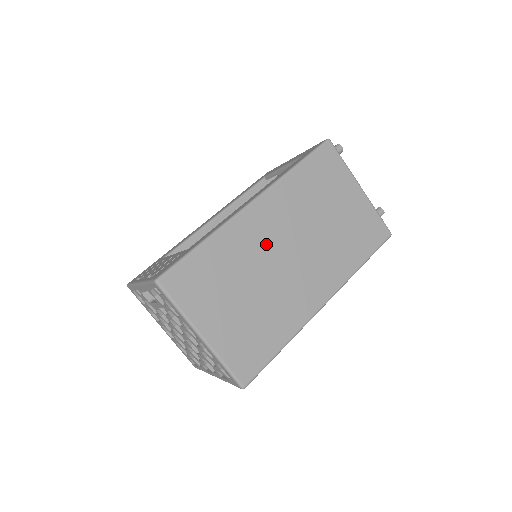
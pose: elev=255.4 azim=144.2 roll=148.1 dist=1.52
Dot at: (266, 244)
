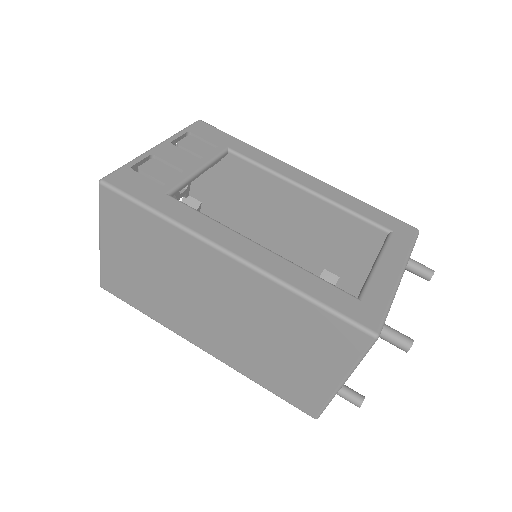
Dot at: (203, 281)
